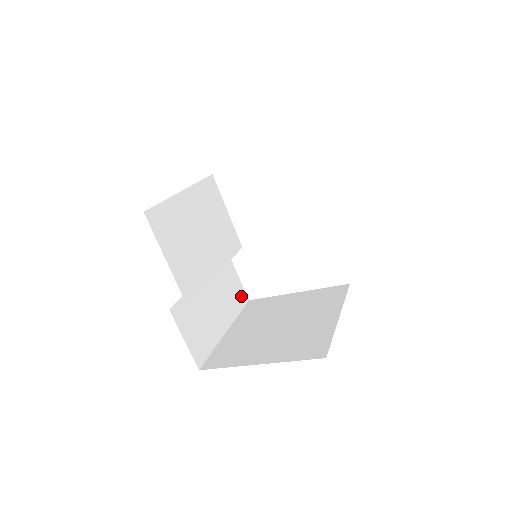
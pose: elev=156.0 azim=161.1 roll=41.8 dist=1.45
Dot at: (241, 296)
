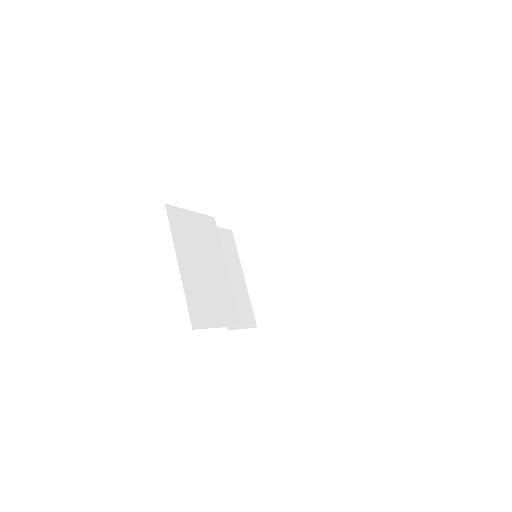
Dot at: (229, 238)
